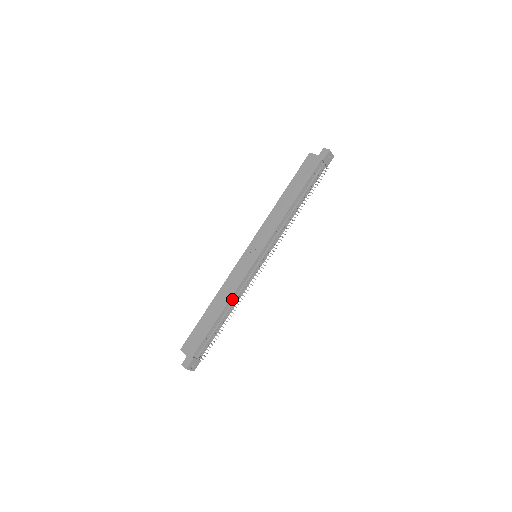
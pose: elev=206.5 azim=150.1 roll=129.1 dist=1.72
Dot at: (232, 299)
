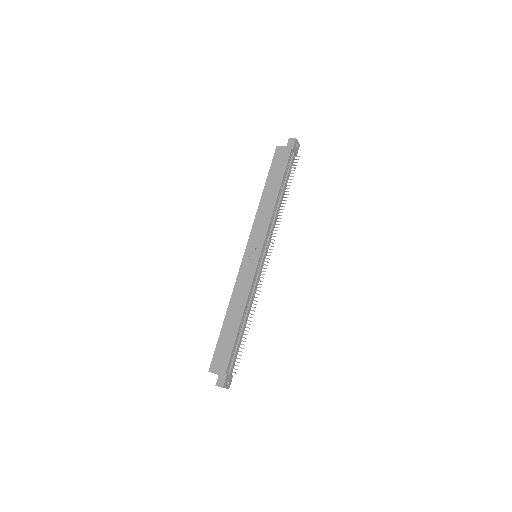
Dot at: (247, 304)
